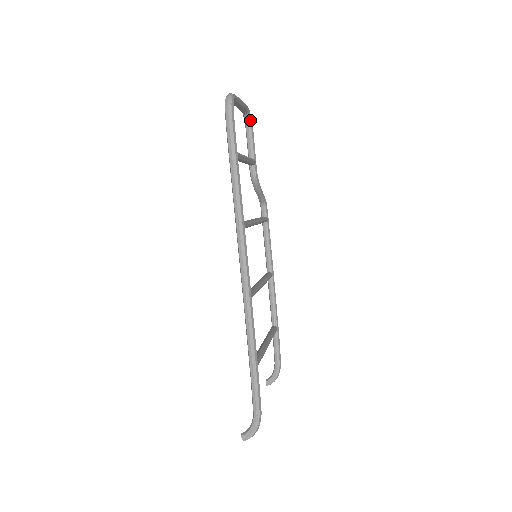
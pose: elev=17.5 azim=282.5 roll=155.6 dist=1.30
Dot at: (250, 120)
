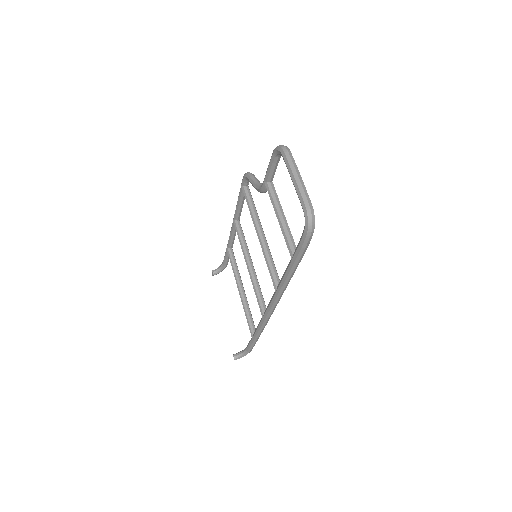
Dot at: occluded
